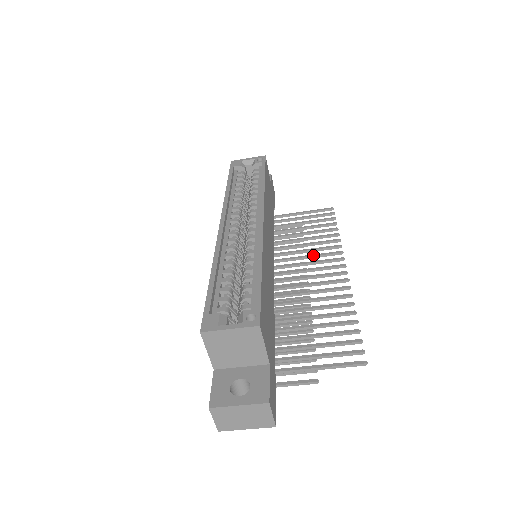
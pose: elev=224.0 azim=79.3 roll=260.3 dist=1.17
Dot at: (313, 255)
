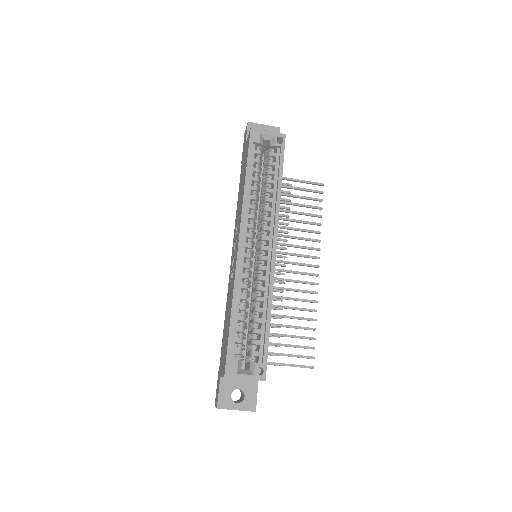
Dot at: (297, 246)
